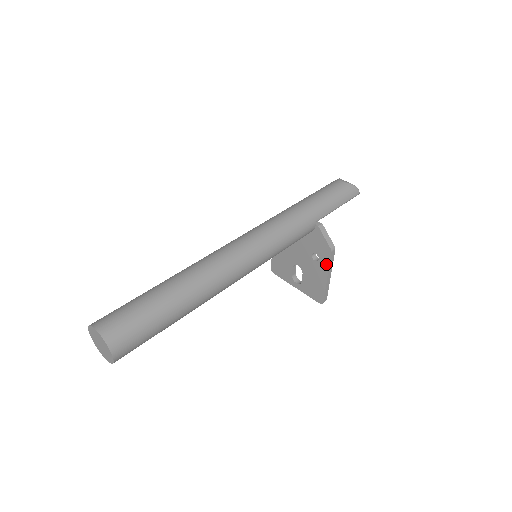
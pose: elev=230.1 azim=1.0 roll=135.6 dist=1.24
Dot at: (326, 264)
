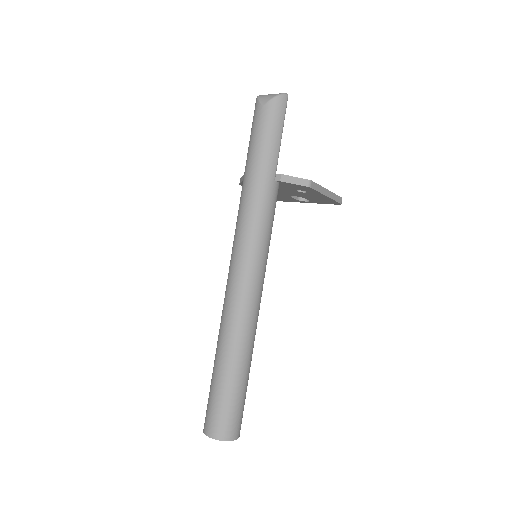
Dot at: (315, 192)
